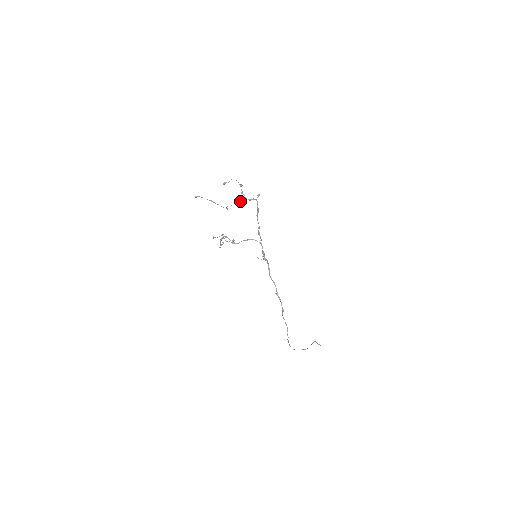
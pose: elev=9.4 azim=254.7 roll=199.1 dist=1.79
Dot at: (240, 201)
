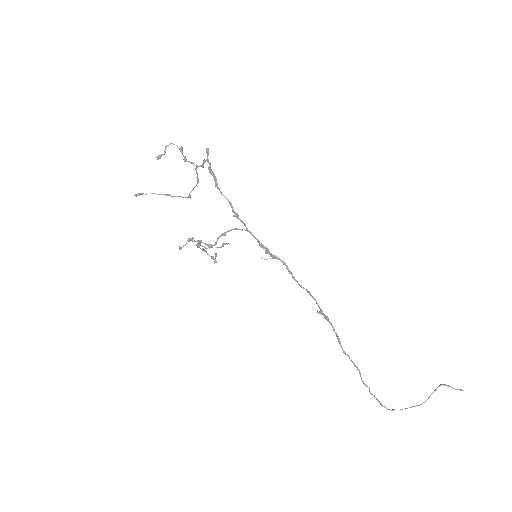
Dot at: (197, 176)
